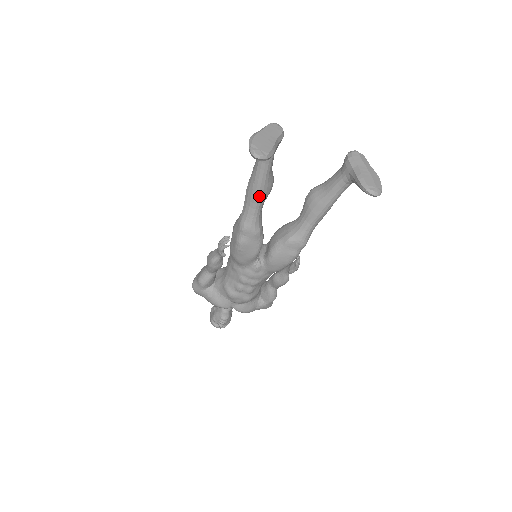
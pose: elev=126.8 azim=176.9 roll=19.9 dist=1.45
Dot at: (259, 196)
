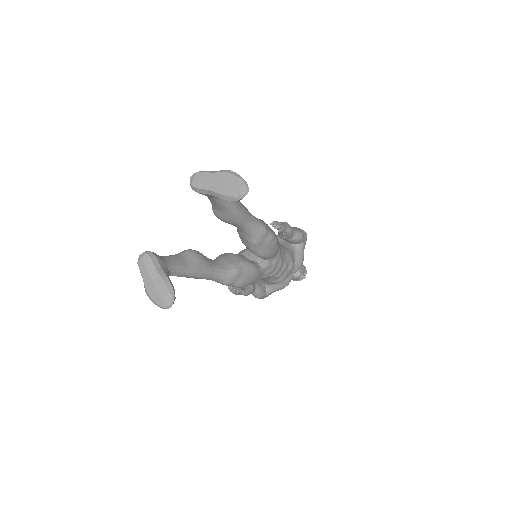
Dot at: (204, 273)
